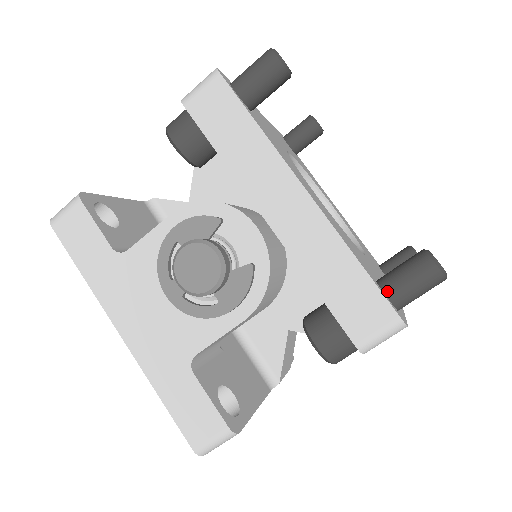
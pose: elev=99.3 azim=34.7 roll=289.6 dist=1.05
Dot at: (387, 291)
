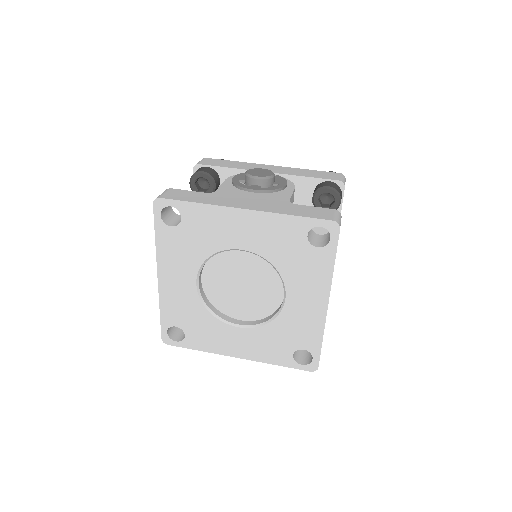
Dot at: occluded
